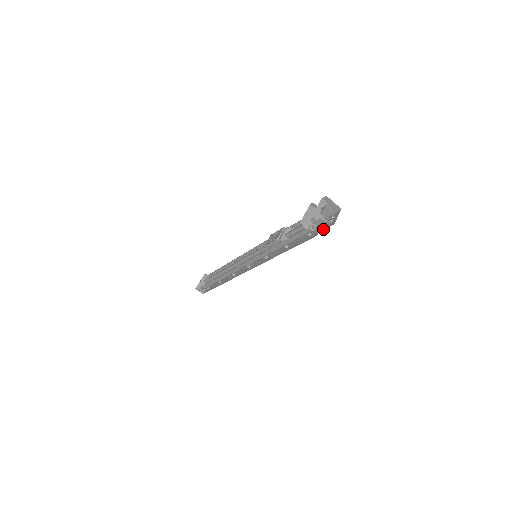
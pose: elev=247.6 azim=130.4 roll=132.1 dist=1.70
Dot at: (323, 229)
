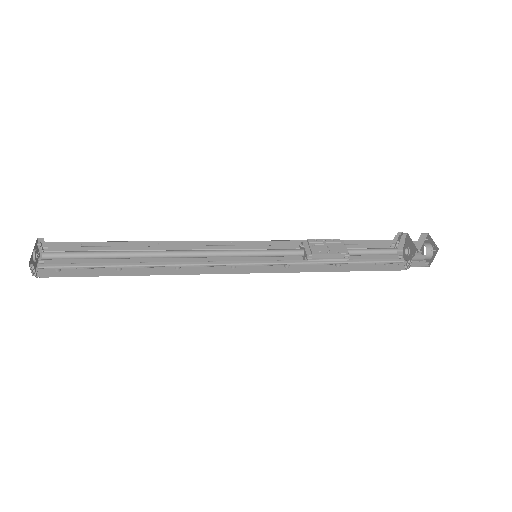
Dot at: (411, 266)
